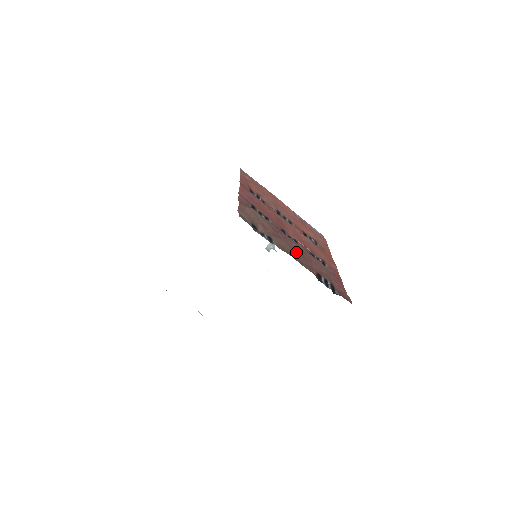
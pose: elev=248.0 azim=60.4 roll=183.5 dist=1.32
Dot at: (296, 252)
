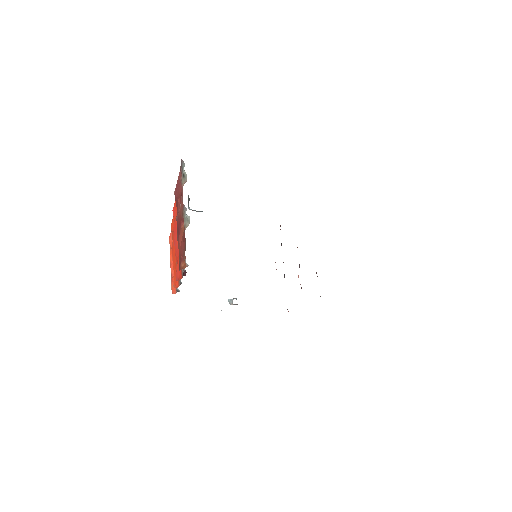
Dot at: occluded
